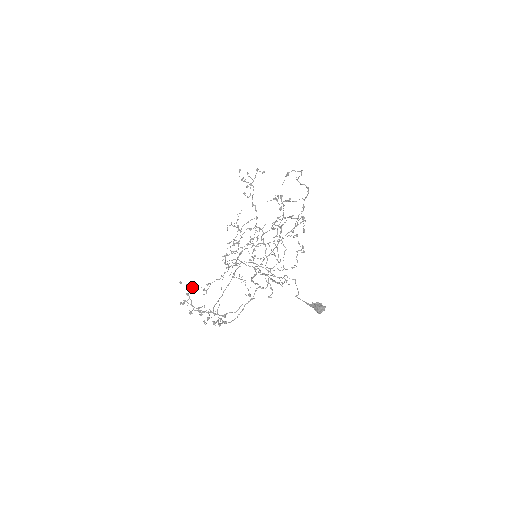
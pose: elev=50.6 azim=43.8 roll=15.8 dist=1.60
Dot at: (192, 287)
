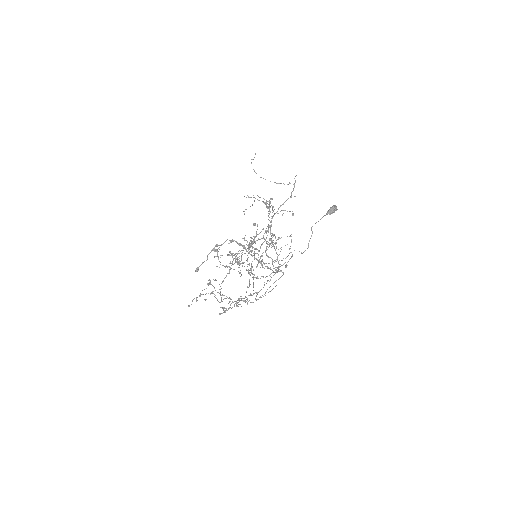
Dot at: occluded
